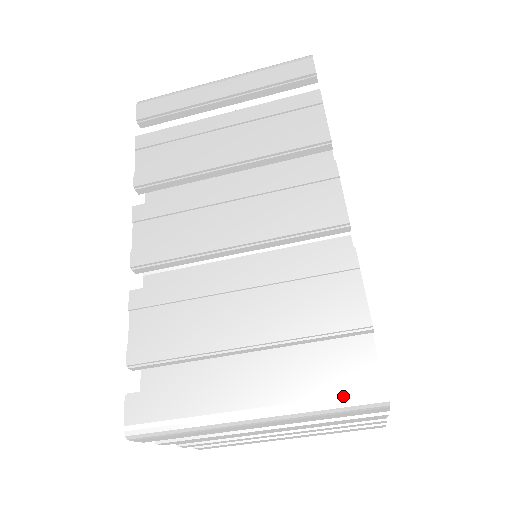
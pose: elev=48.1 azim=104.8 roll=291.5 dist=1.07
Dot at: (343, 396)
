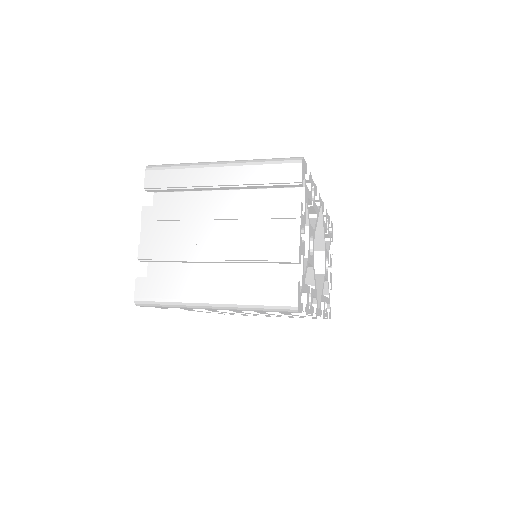
Dot at: occluded
